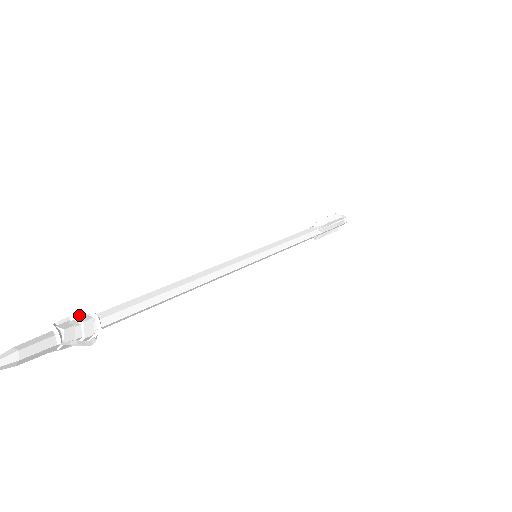
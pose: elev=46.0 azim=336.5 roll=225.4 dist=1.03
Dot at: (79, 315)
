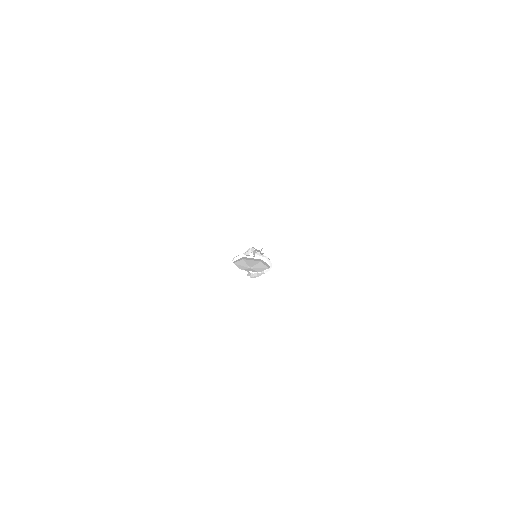
Dot at: occluded
